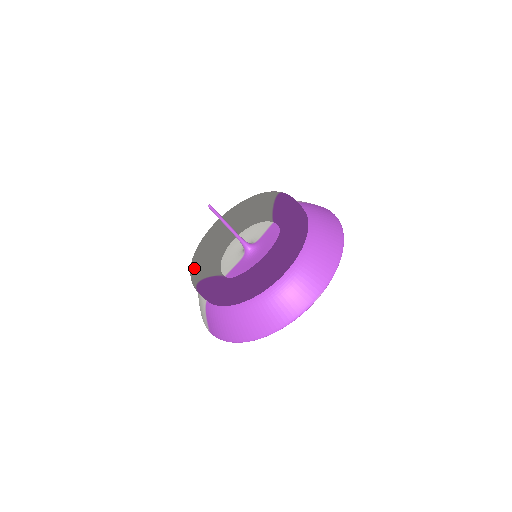
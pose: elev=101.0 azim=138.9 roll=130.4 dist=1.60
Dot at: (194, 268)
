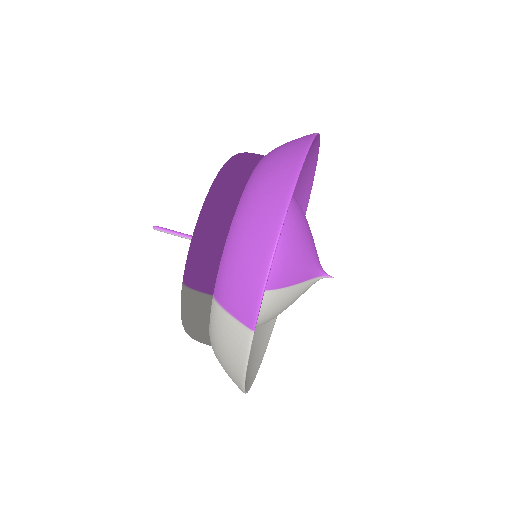
Dot at: occluded
